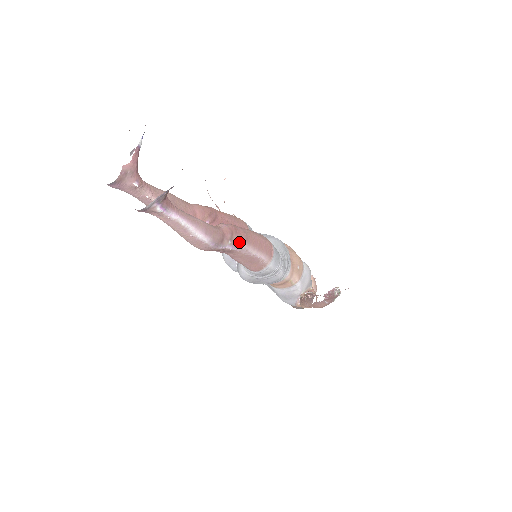
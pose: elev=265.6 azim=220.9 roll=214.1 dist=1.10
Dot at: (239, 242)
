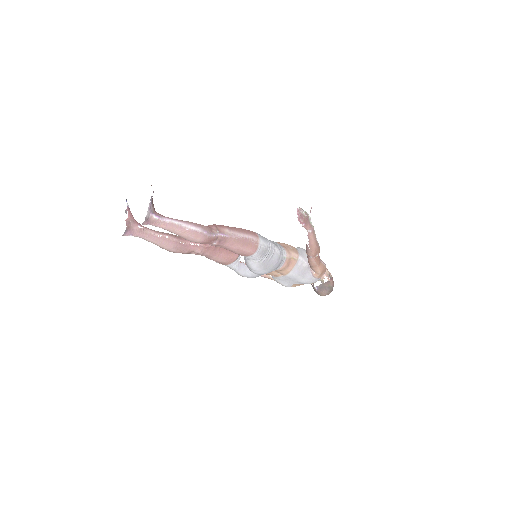
Dot at: (225, 230)
